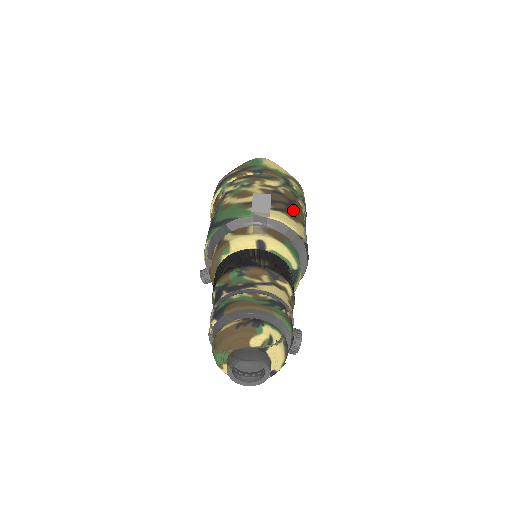
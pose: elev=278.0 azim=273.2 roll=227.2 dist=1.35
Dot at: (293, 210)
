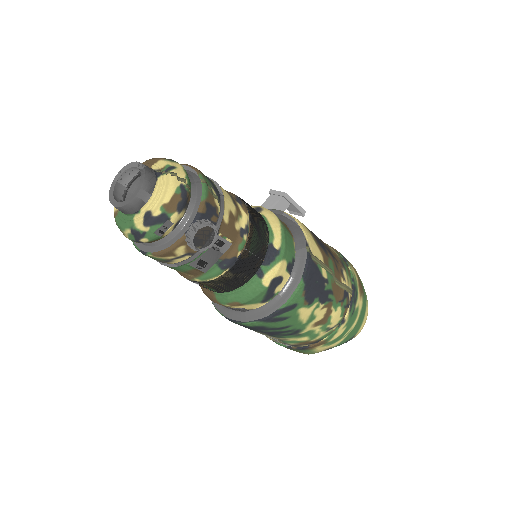
Dot at: (324, 248)
